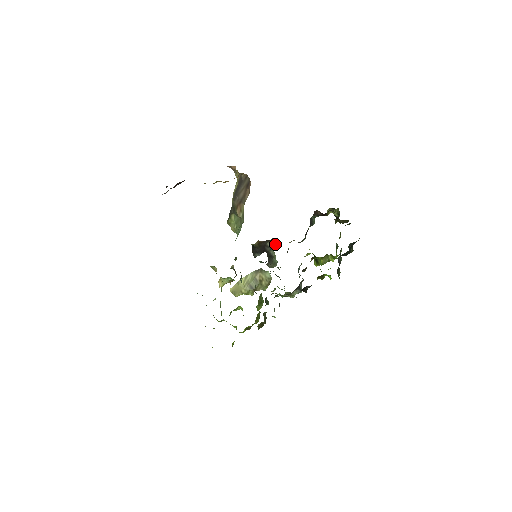
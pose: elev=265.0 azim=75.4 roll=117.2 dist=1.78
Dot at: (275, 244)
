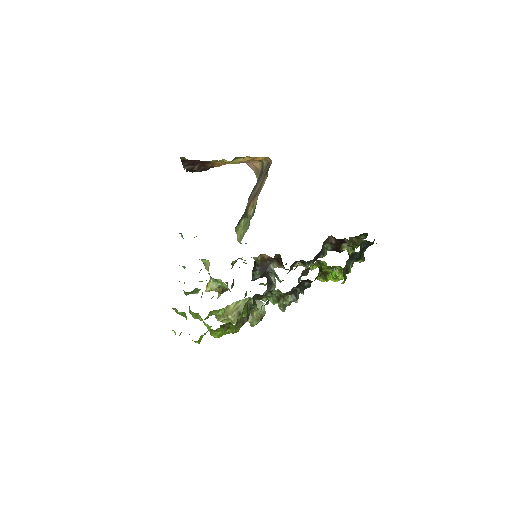
Dot at: (279, 266)
